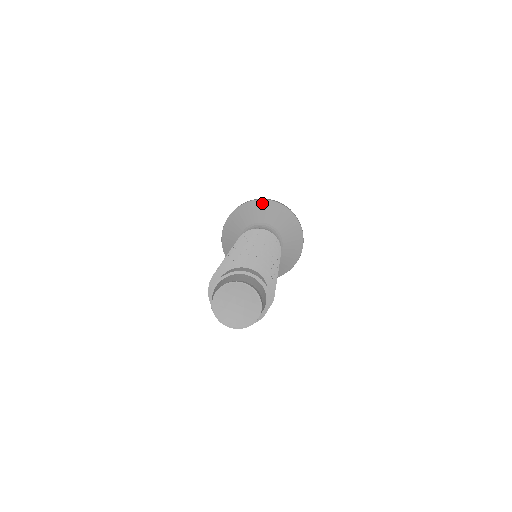
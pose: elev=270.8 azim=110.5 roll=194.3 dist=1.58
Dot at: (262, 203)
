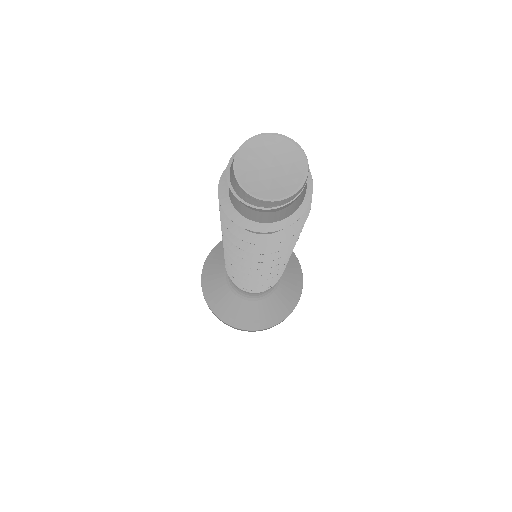
Dot at: occluded
